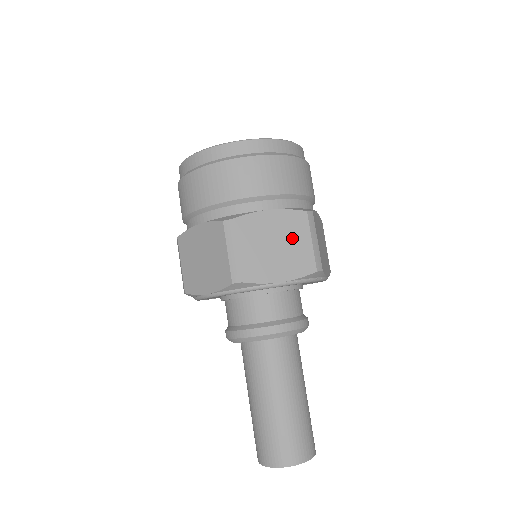
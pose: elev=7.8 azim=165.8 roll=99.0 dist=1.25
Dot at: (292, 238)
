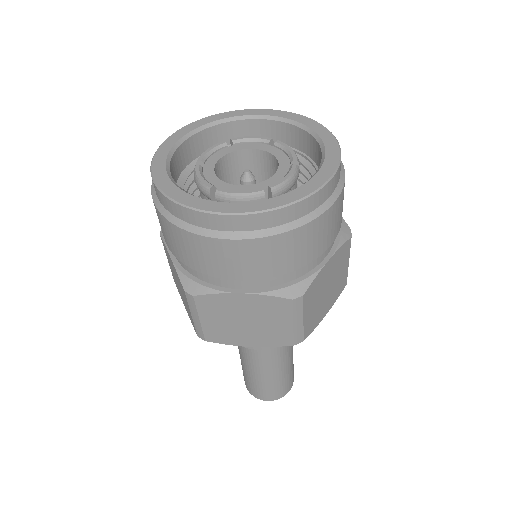
Dot at: (268, 319)
